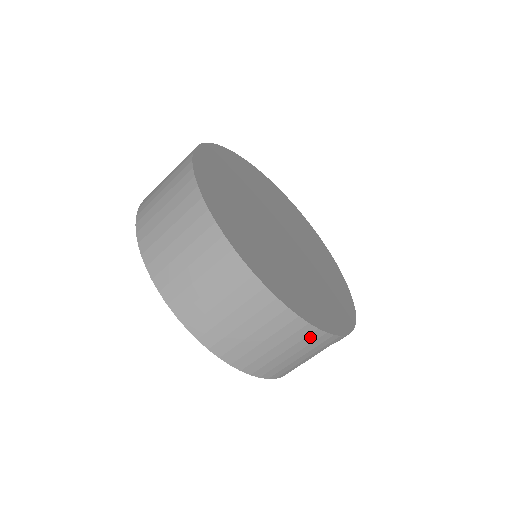
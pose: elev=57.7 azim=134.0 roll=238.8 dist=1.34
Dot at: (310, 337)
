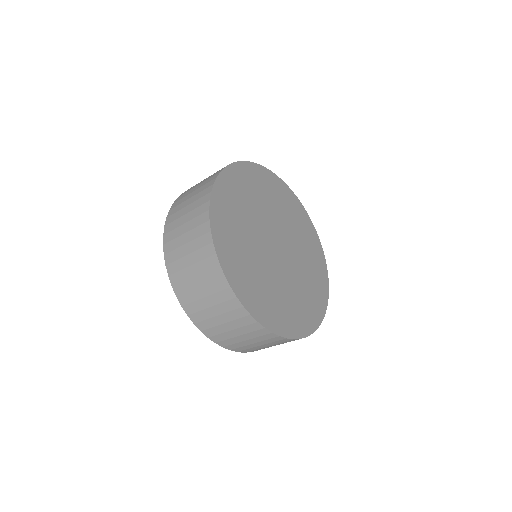
Dot at: occluded
